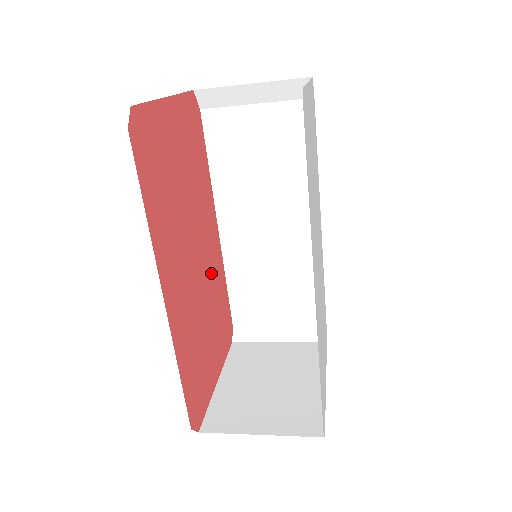
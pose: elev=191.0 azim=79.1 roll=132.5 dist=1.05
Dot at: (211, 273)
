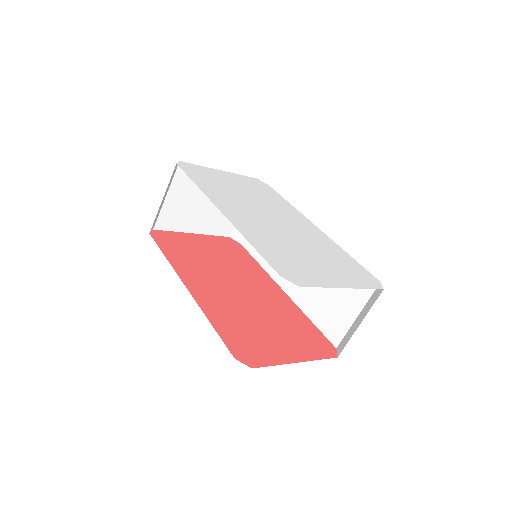
Dot at: (271, 304)
